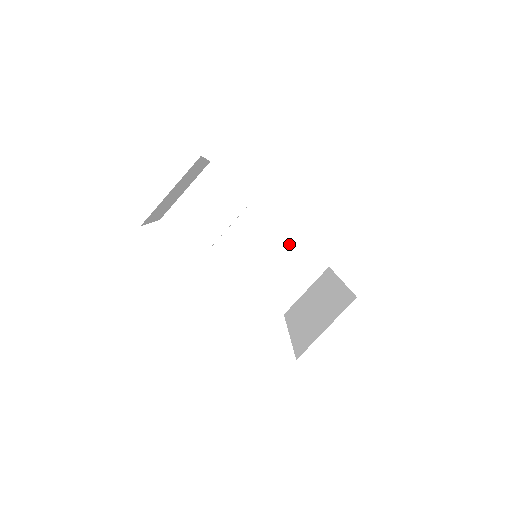
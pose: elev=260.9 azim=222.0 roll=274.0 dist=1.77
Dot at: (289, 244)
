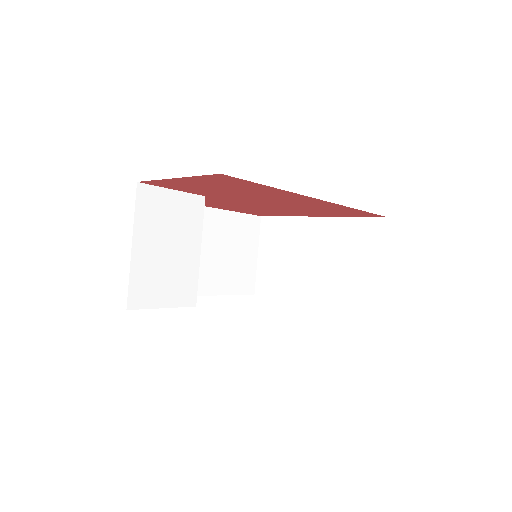
Dot at: (220, 222)
